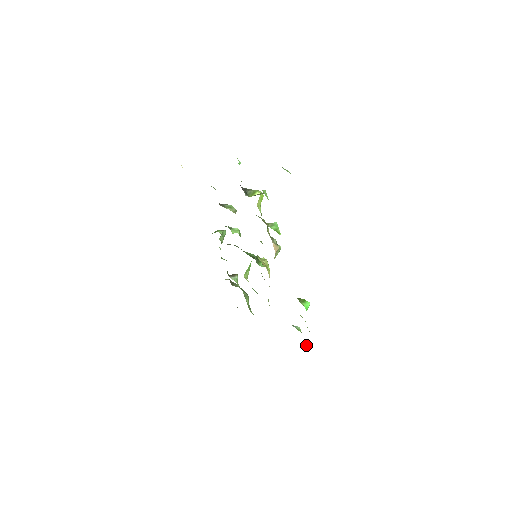
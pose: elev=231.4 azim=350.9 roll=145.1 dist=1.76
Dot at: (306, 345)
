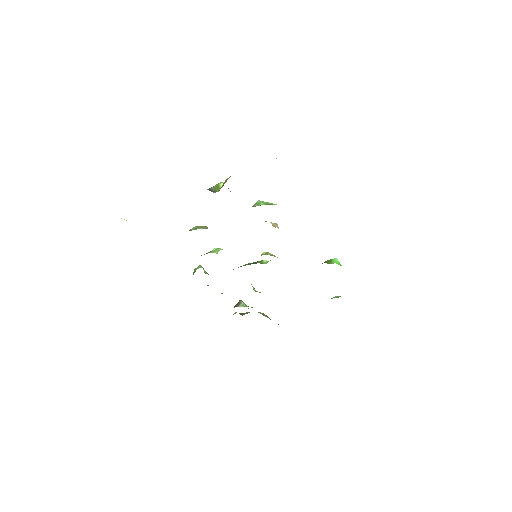
Dot at: occluded
